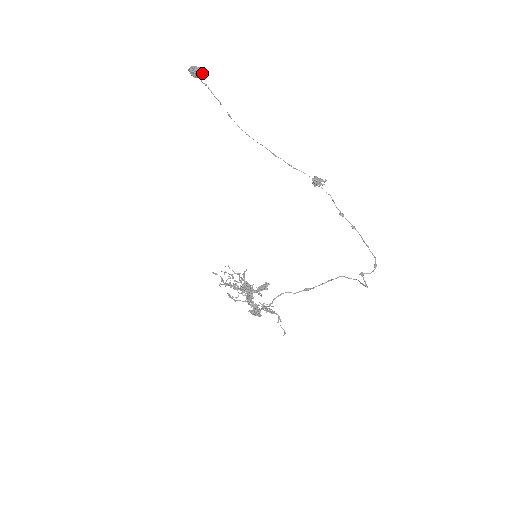
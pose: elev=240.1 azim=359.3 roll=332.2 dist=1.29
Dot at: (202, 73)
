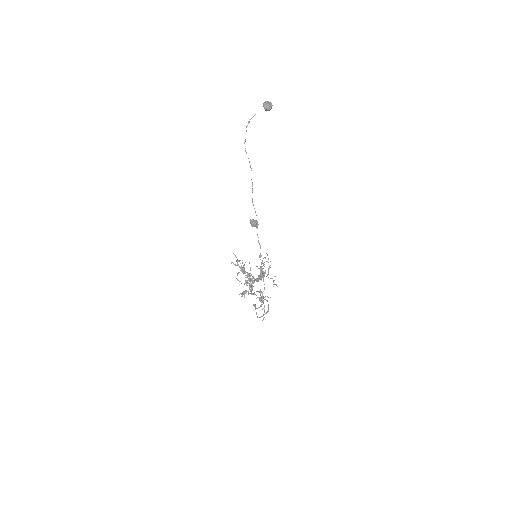
Dot at: (267, 109)
